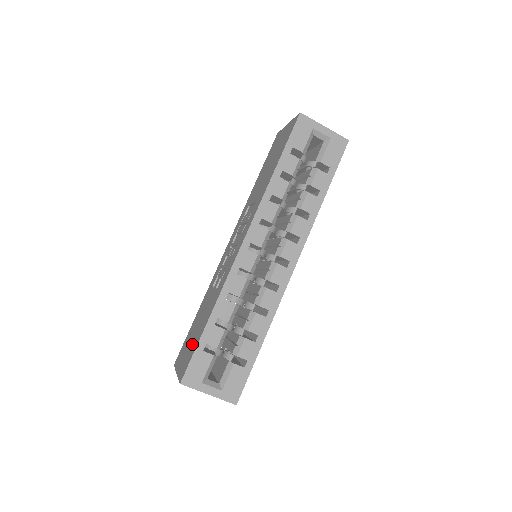
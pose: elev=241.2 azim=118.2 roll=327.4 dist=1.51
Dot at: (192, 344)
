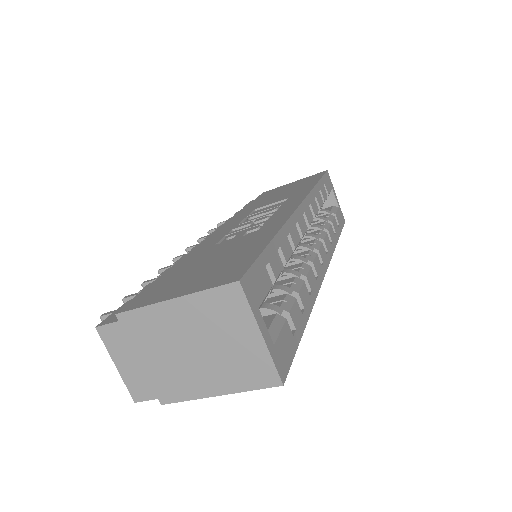
Dot at: (223, 264)
